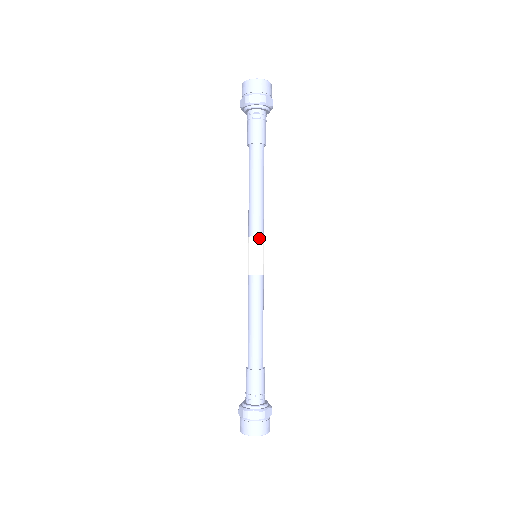
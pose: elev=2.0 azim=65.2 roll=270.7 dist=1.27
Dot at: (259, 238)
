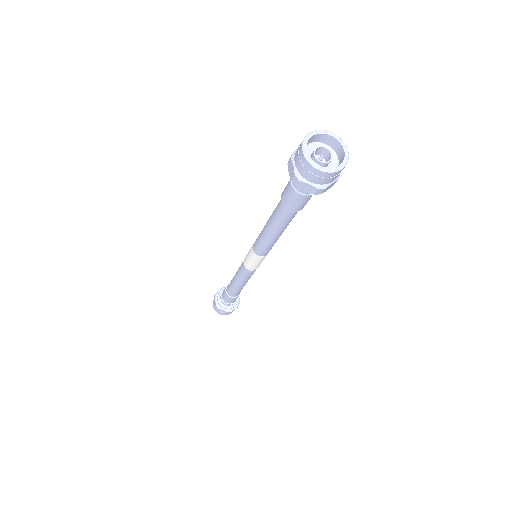
Dot at: (262, 257)
